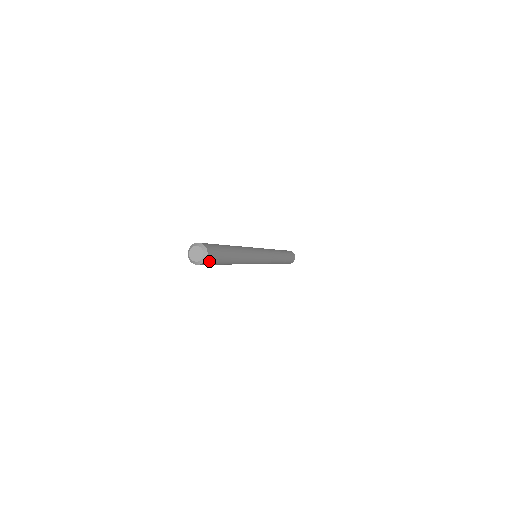
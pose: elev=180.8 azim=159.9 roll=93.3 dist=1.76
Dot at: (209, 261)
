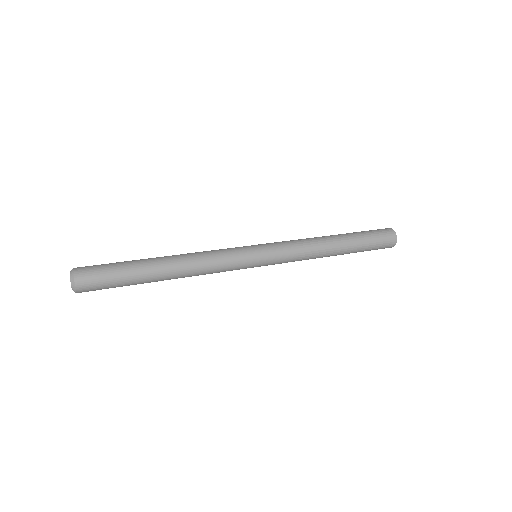
Dot at: occluded
